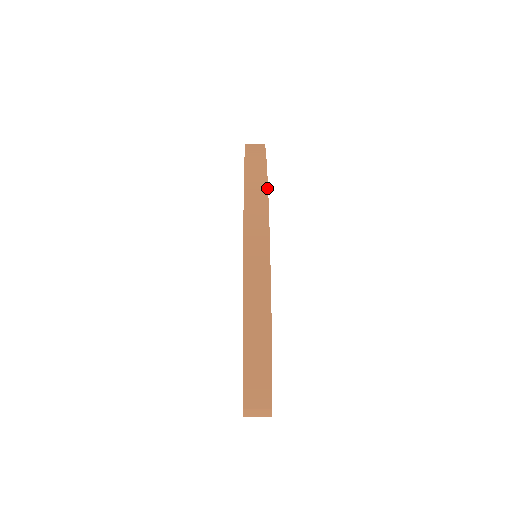
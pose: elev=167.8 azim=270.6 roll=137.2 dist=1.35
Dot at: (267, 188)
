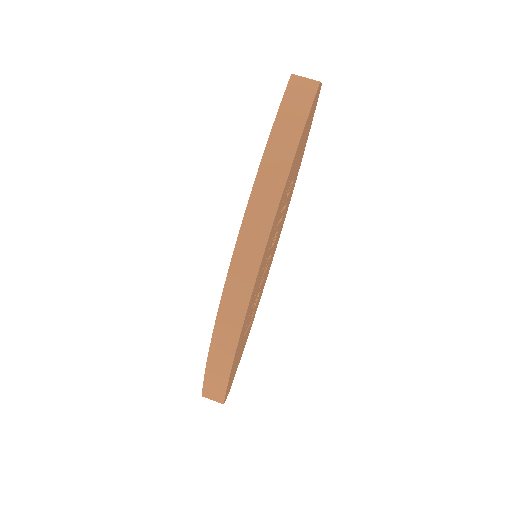
Dot at: (270, 228)
